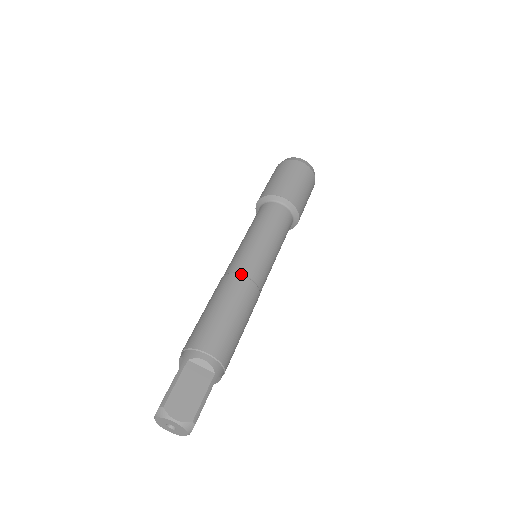
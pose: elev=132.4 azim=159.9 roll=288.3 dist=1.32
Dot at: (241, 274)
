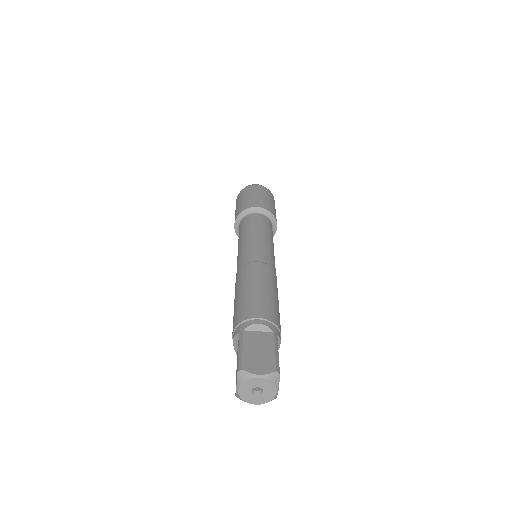
Dot at: (252, 262)
